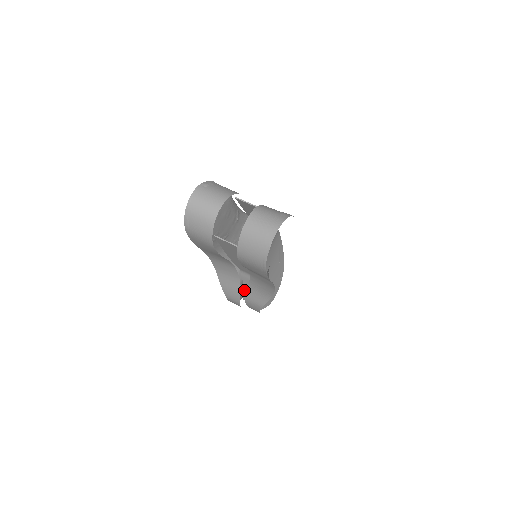
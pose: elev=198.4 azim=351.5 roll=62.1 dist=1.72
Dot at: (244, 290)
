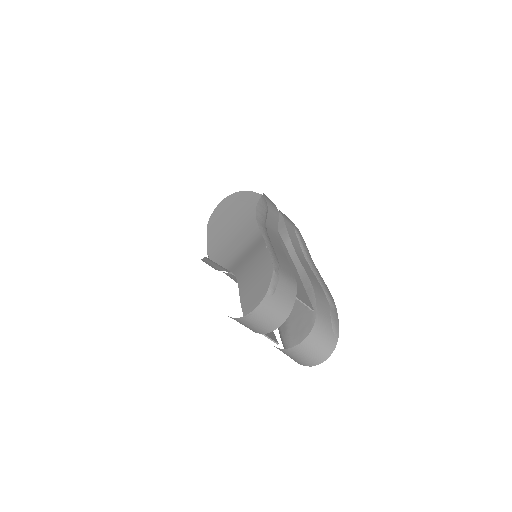
Dot at: (225, 266)
